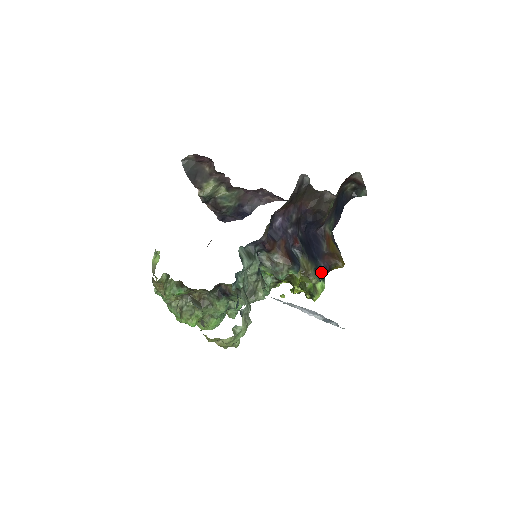
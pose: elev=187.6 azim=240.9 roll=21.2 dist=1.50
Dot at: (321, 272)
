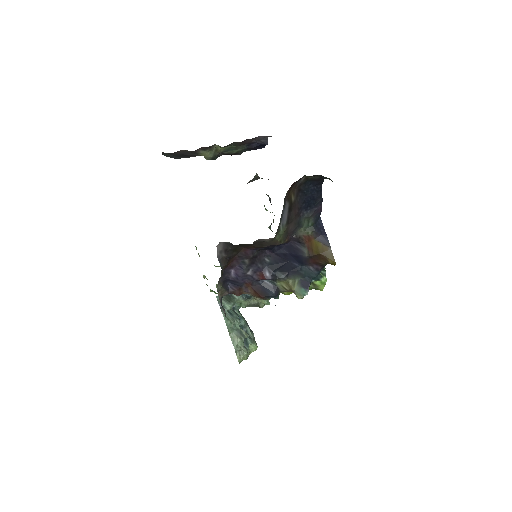
Dot at: (311, 276)
